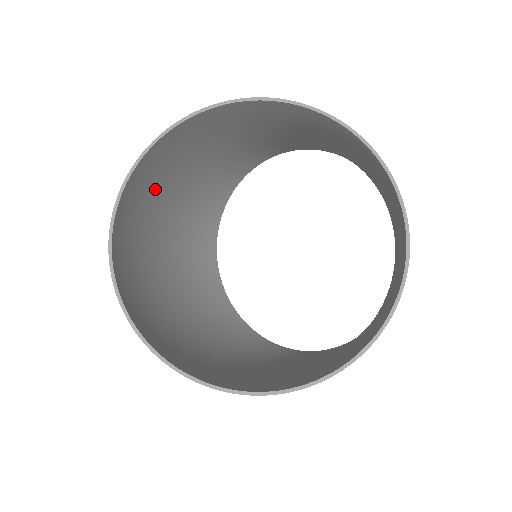
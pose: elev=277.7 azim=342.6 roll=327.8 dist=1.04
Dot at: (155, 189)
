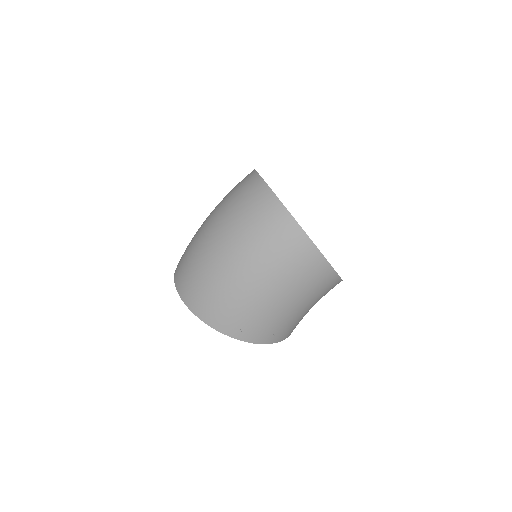
Dot at: occluded
